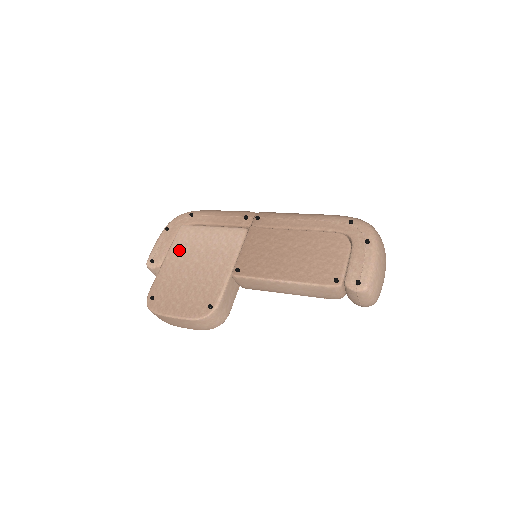
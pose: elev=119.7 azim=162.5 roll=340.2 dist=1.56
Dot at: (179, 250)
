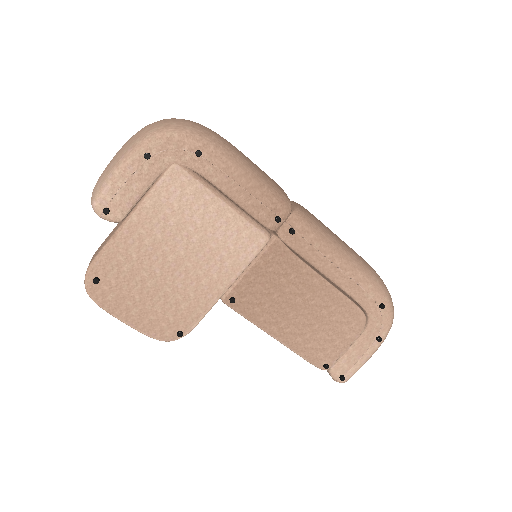
Dot at: (158, 216)
